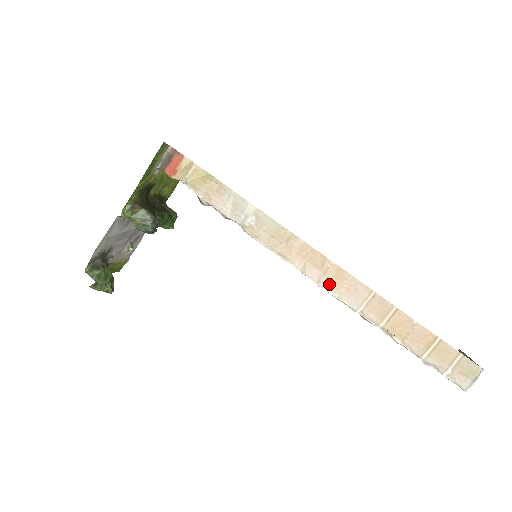
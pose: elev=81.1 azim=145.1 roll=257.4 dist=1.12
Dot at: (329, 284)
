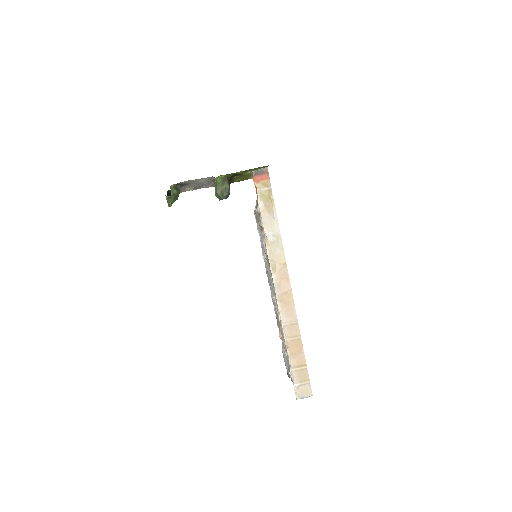
Dot at: (281, 301)
